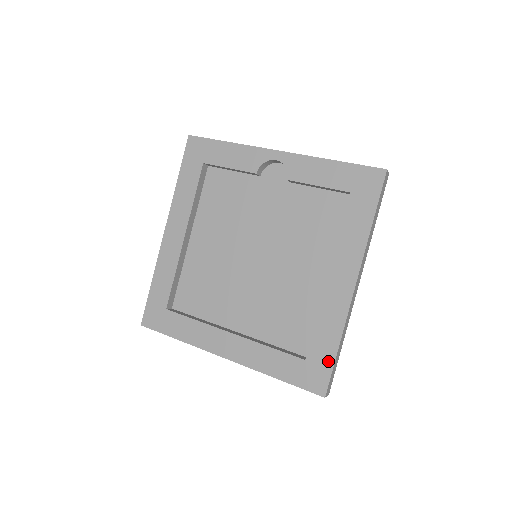
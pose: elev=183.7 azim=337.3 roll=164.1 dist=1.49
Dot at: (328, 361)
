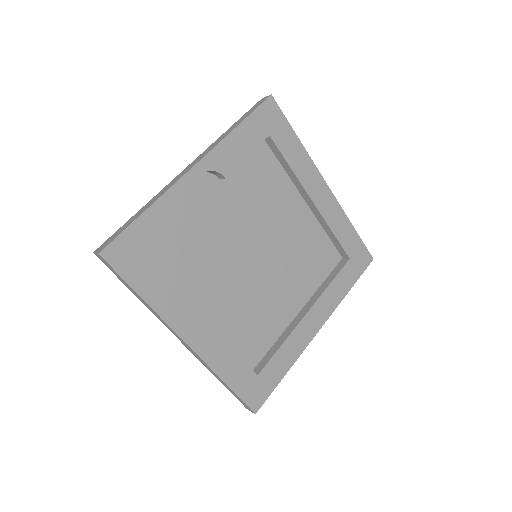
Dot at: (358, 241)
